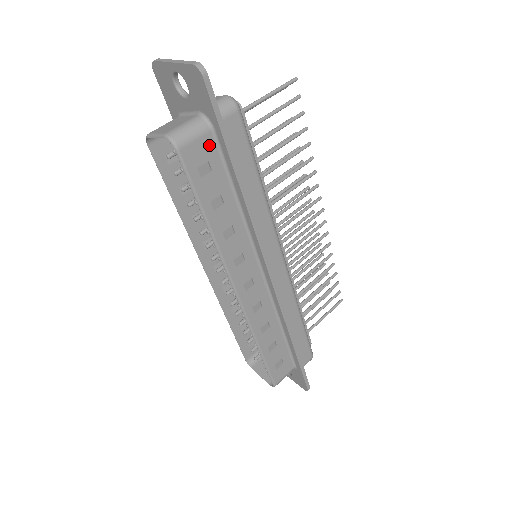
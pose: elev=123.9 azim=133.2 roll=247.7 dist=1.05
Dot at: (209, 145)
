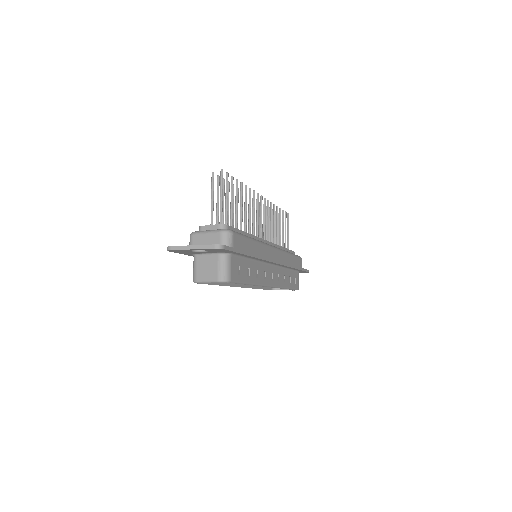
Dot at: (234, 261)
